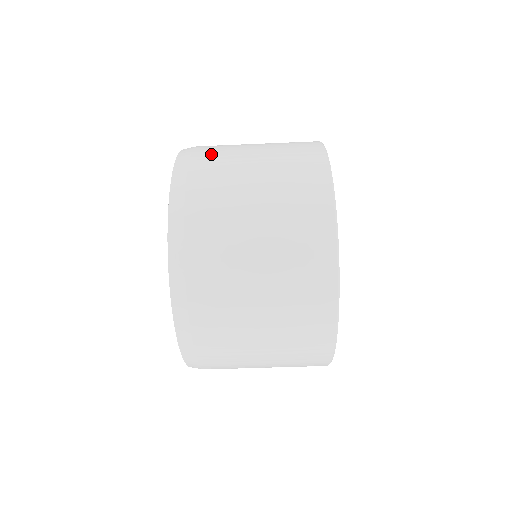
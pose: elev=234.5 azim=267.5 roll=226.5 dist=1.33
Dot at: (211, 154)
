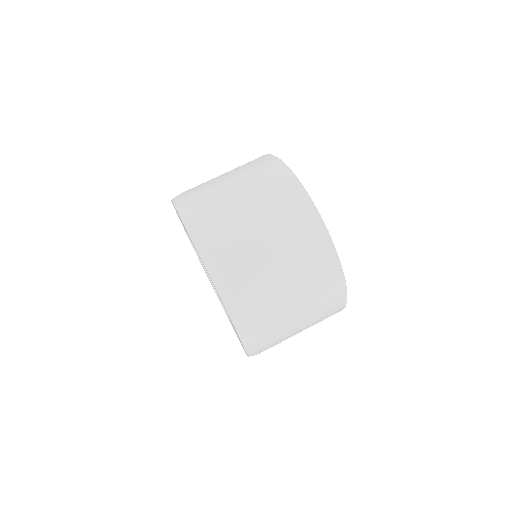
Dot at: (194, 187)
